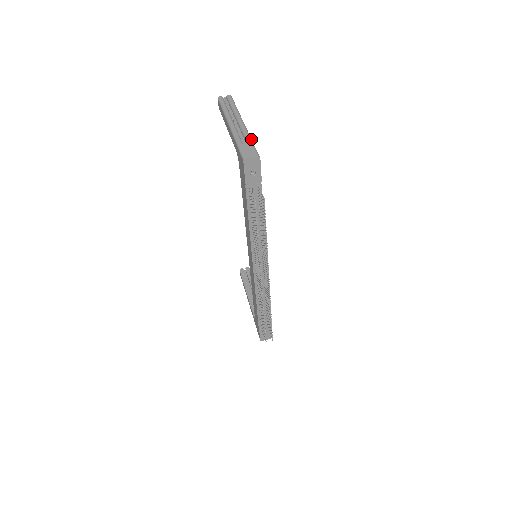
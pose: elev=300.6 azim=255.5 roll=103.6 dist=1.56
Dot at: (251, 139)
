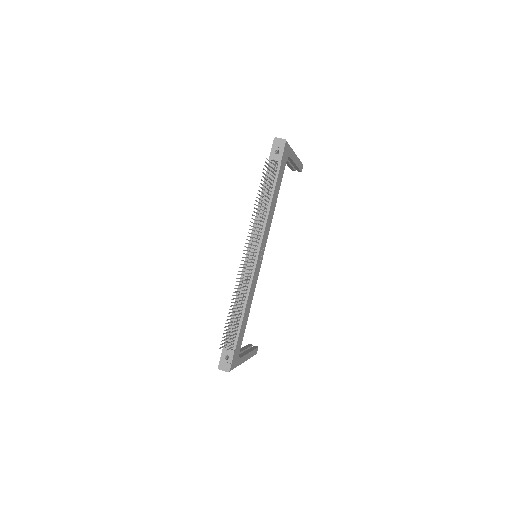
Dot at: occluded
